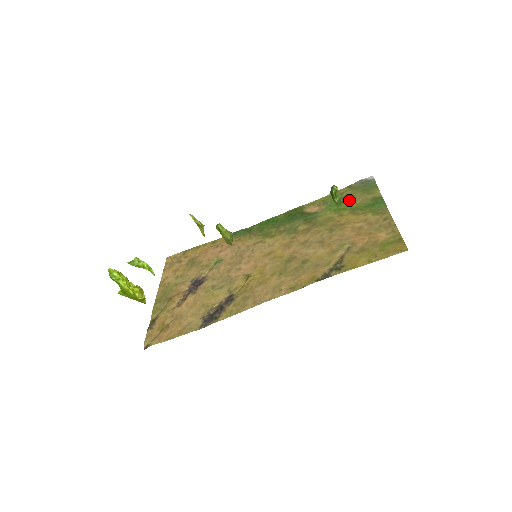
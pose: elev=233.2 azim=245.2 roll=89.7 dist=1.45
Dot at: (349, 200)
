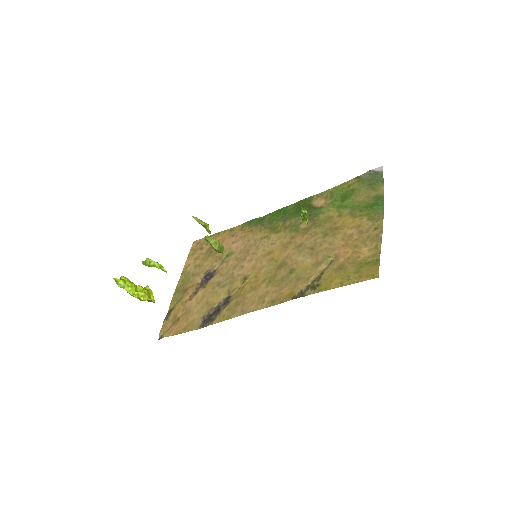
Dot at: (353, 196)
